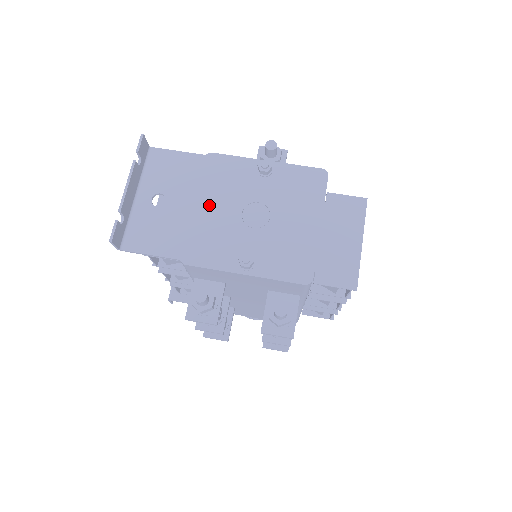
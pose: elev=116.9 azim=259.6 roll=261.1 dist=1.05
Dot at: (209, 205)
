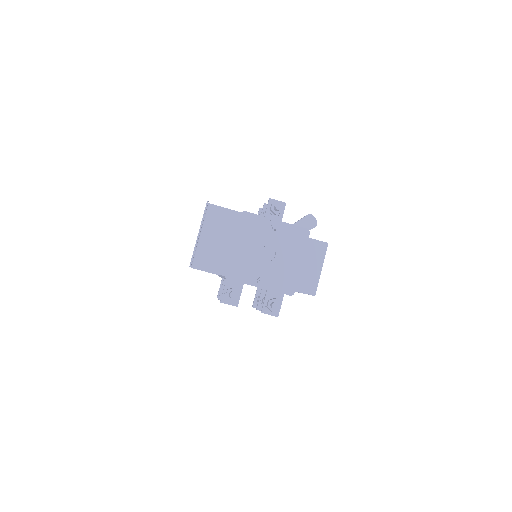
Dot at: (242, 245)
